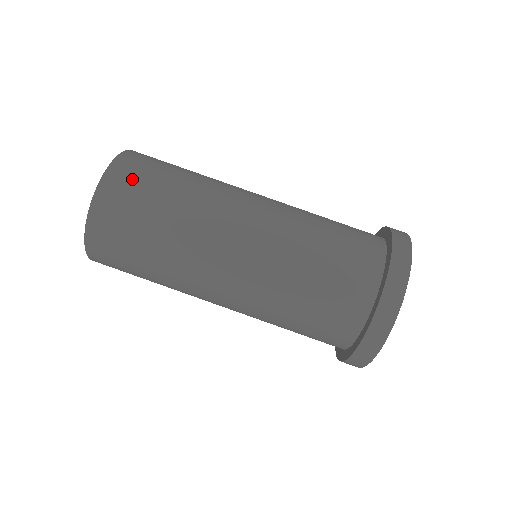
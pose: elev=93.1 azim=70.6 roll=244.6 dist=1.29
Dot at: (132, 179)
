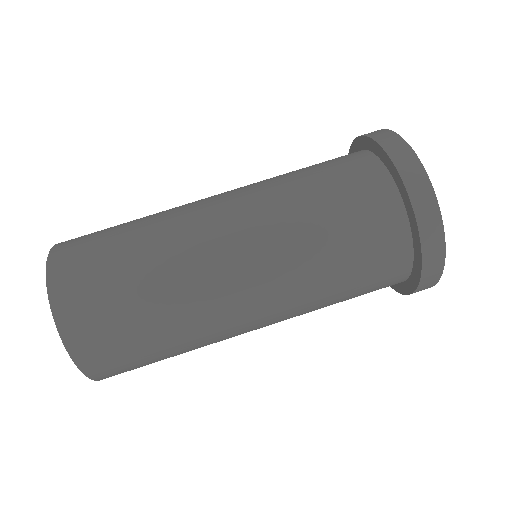
Dot at: occluded
